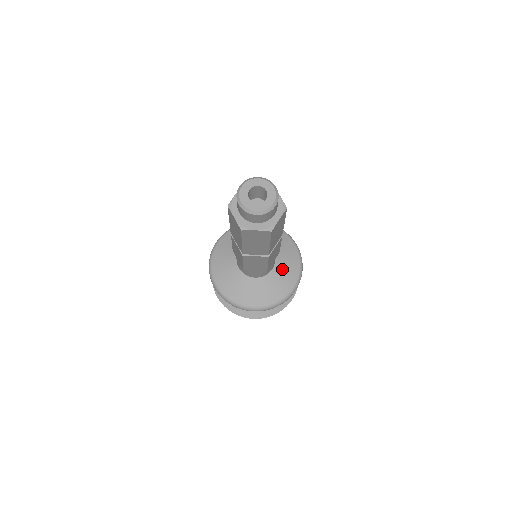
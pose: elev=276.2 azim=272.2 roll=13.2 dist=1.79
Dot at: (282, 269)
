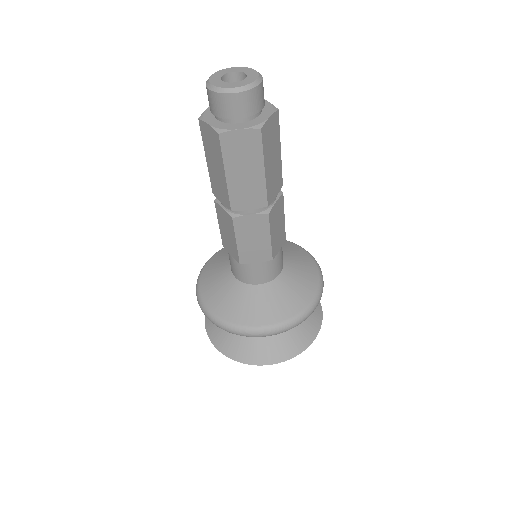
Dot at: (294, 273)
